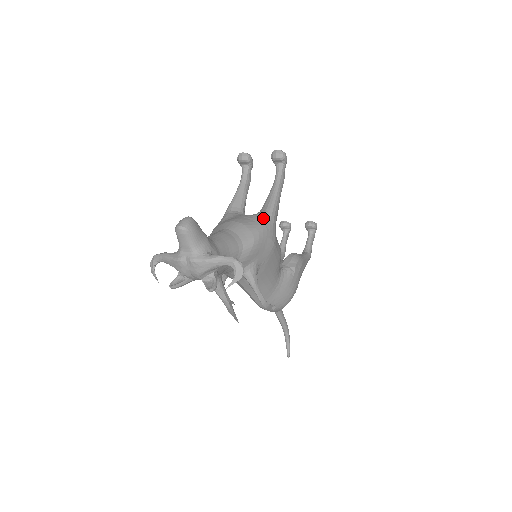
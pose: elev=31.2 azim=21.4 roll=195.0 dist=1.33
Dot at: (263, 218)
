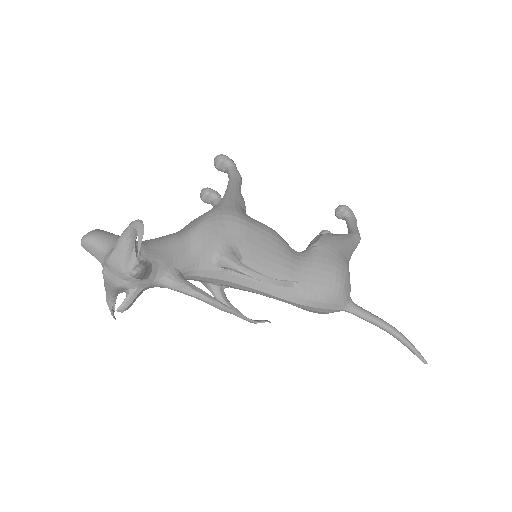
Dot at: (215, 206)
